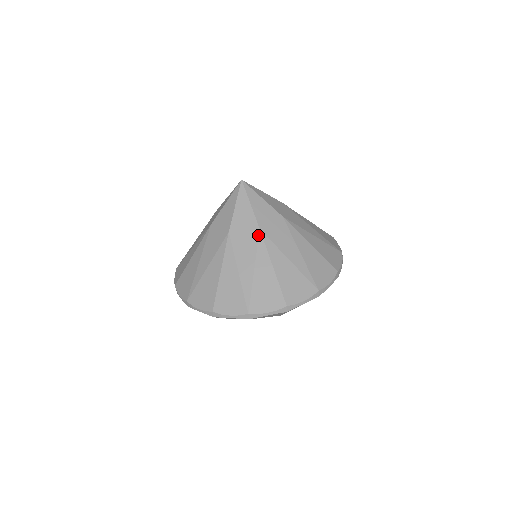
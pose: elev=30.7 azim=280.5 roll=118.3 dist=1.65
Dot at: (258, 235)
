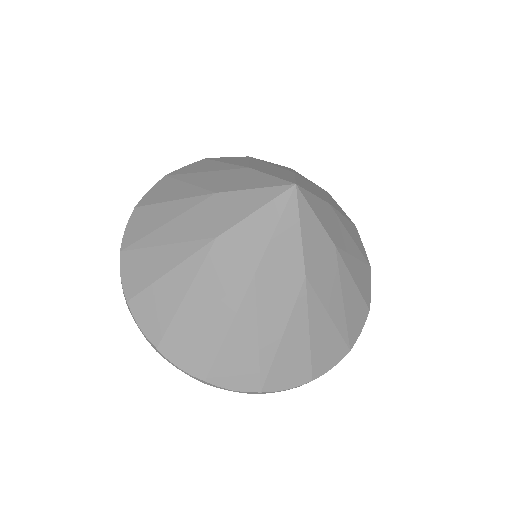
Dot at: (301, 286)
